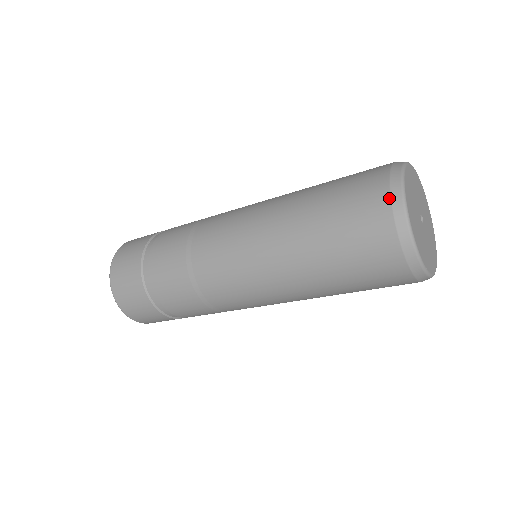
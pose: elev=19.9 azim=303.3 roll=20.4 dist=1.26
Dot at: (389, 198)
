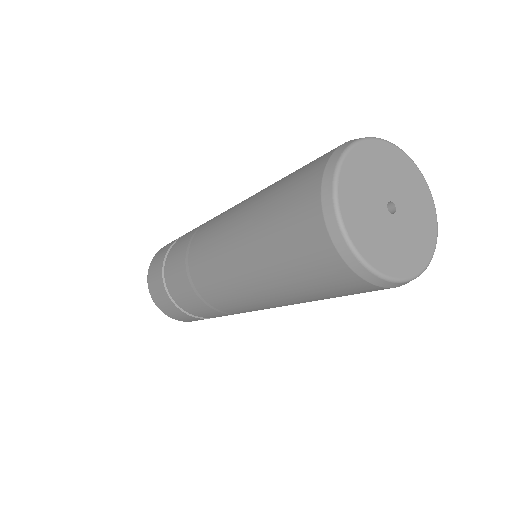
Dot at: (320, 205)
